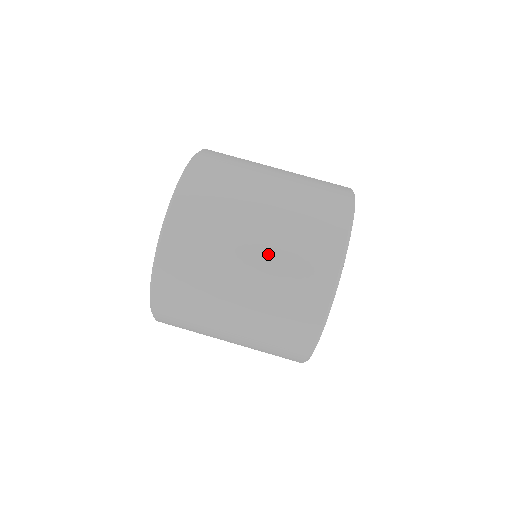
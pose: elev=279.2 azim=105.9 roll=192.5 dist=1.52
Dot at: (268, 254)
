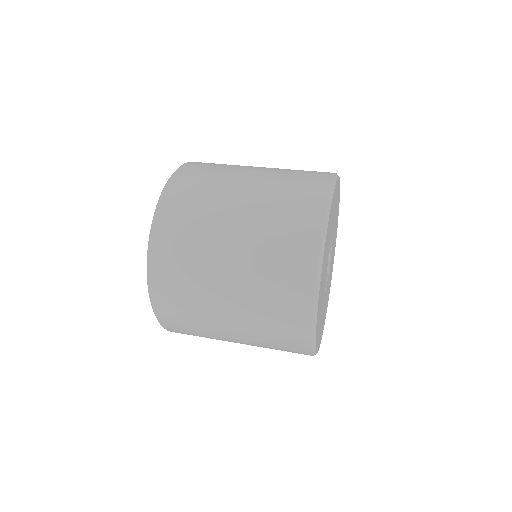
Dot at: (272, 170)
